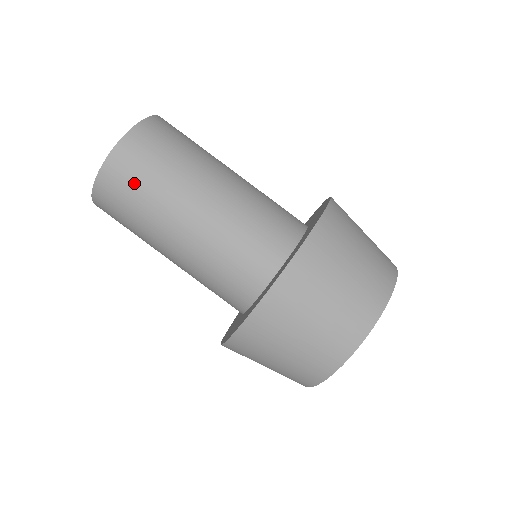
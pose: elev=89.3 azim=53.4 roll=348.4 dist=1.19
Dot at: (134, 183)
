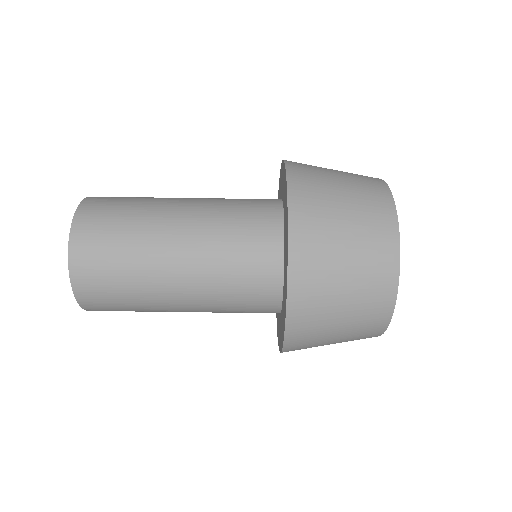
Dot at: (107, 252)
